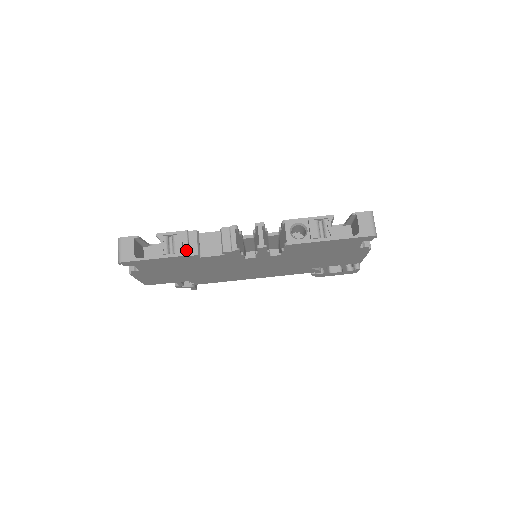
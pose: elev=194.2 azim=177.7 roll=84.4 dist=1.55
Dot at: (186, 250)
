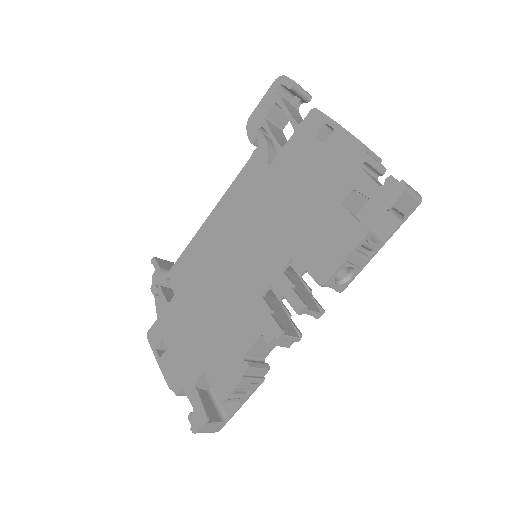
Dot at: (259, 381)
